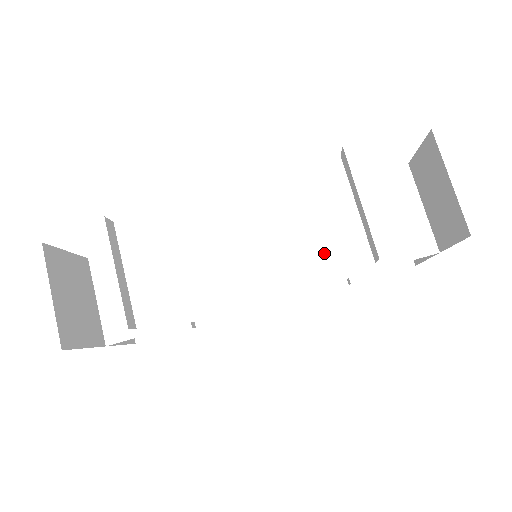
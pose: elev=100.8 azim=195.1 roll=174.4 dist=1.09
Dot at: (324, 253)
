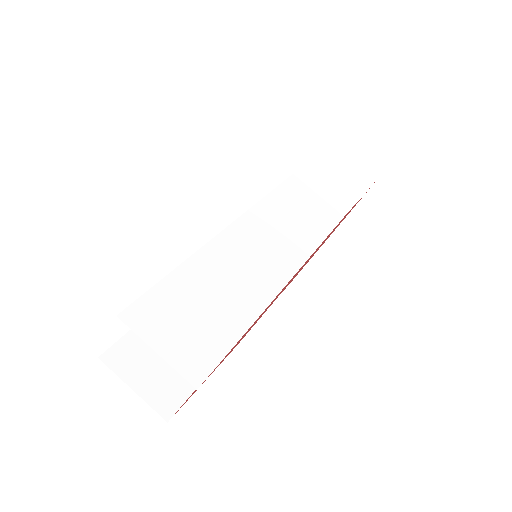
Dot at: (294, 237)
